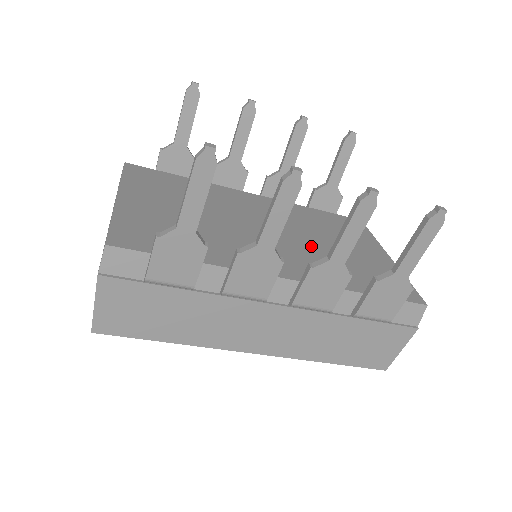
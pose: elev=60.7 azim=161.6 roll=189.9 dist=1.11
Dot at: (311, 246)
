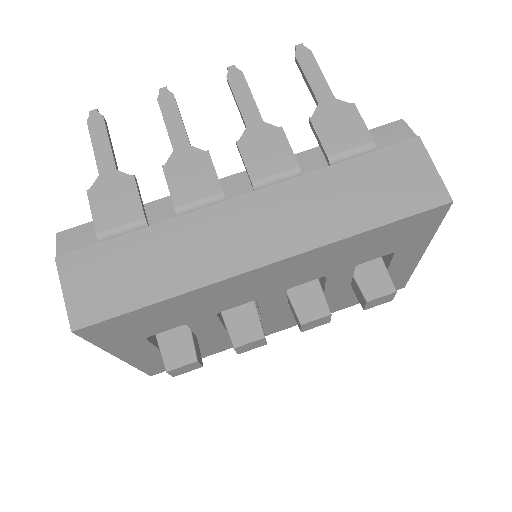
Dot at: occluded
